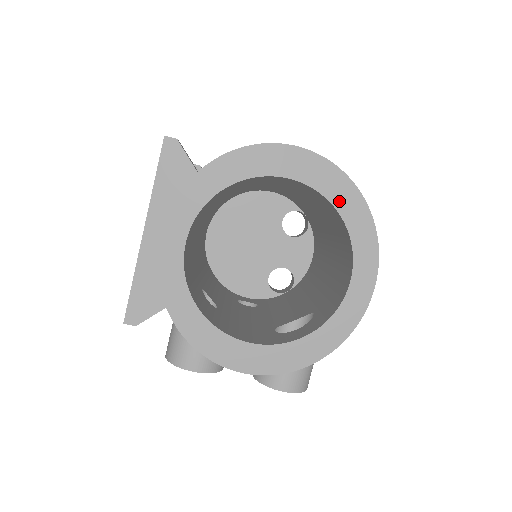
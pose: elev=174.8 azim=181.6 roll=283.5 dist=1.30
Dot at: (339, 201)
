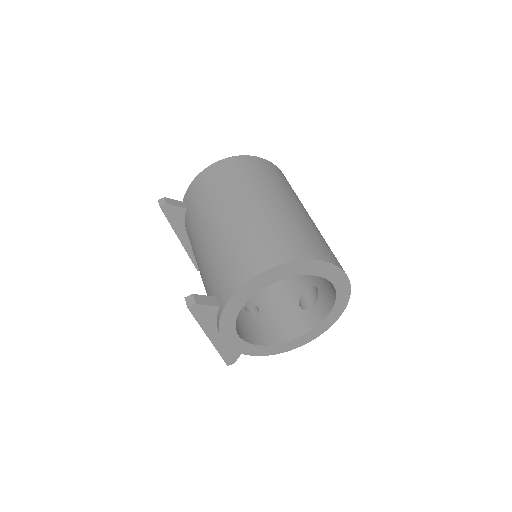
Dot at: (310, 271)
